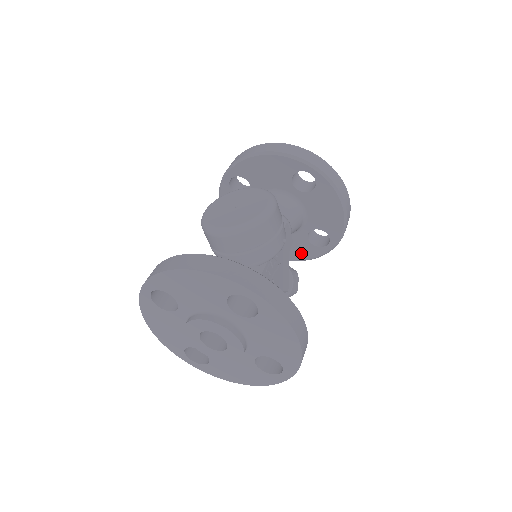
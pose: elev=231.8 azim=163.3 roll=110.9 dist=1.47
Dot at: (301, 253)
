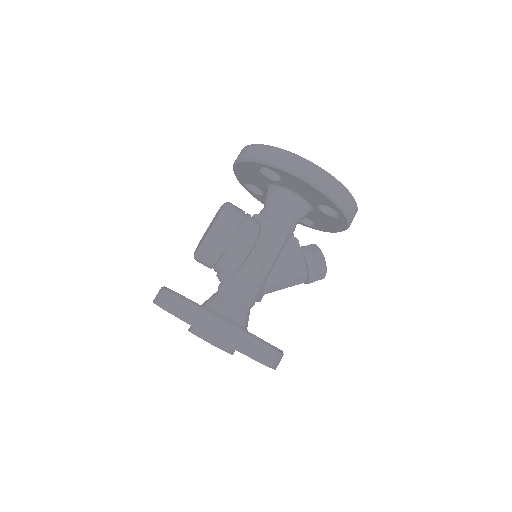
Dot at: (336, 225)
